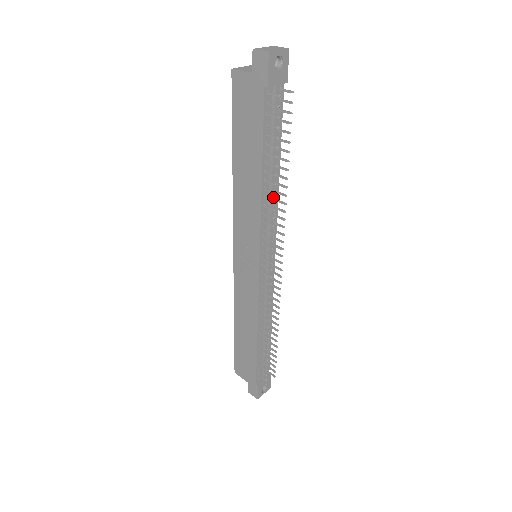
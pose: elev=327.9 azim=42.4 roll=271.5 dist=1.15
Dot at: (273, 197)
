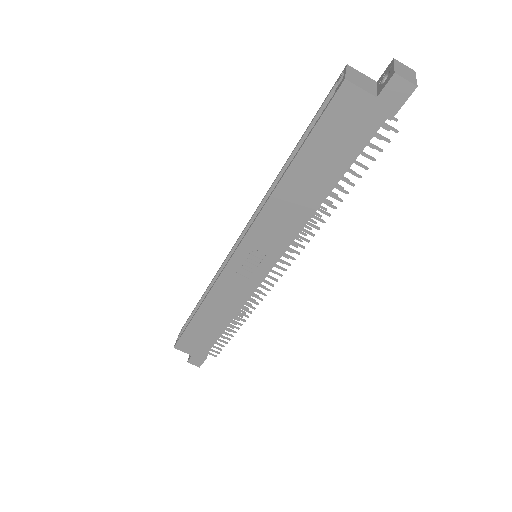
Dot at: occluded
